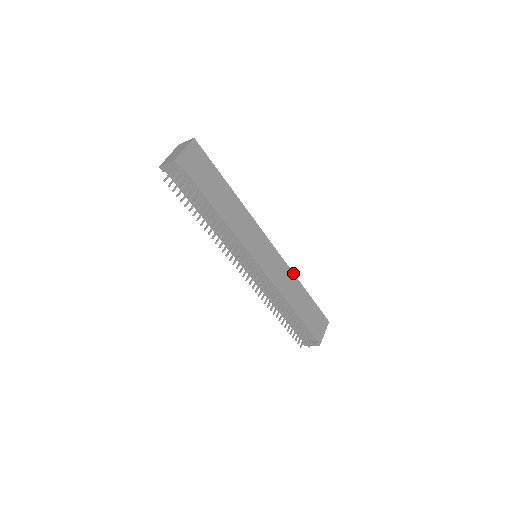
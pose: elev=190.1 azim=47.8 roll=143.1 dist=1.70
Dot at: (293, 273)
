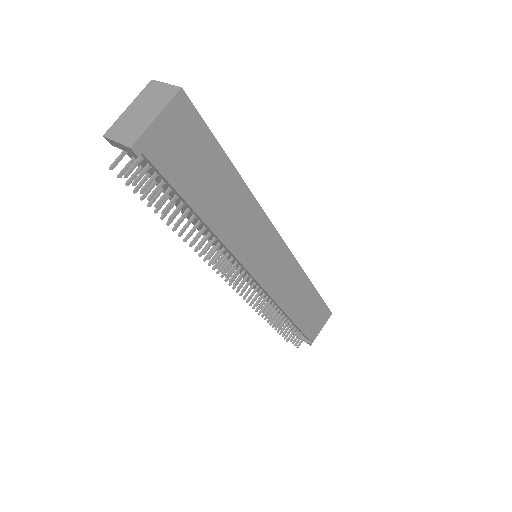
Dot at: (304, 272)
